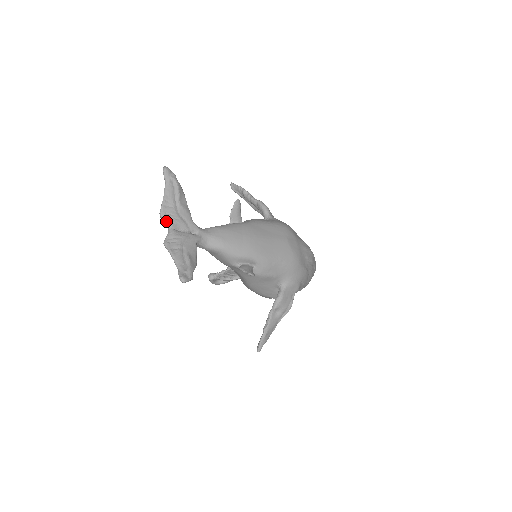
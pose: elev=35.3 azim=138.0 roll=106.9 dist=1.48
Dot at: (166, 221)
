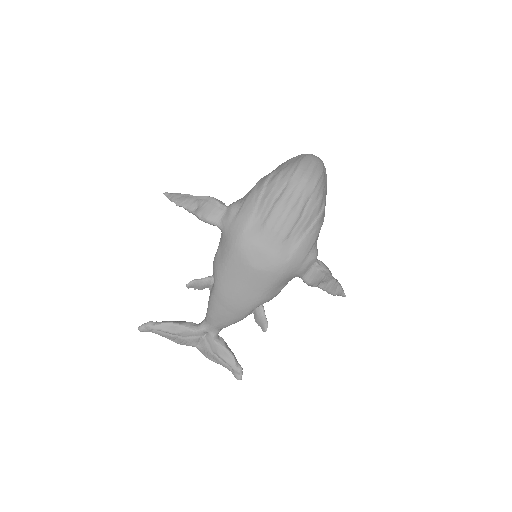
Dot at: occluded
